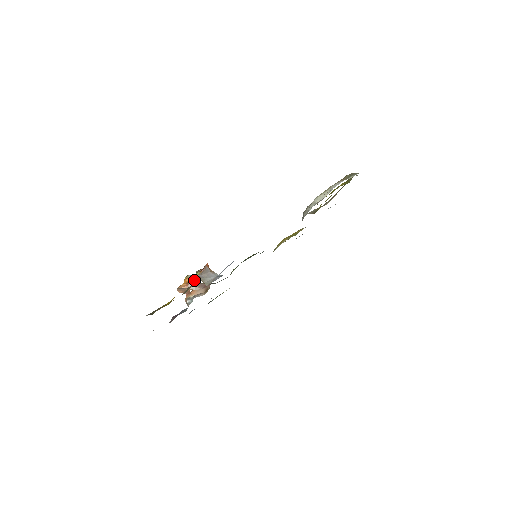
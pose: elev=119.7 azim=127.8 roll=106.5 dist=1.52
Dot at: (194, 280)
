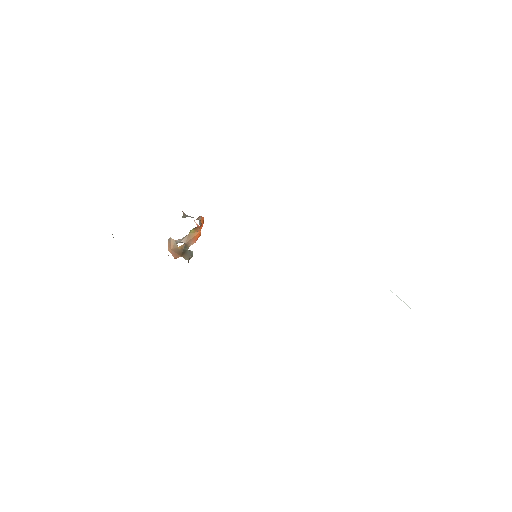
Dot at: (185, 236)
